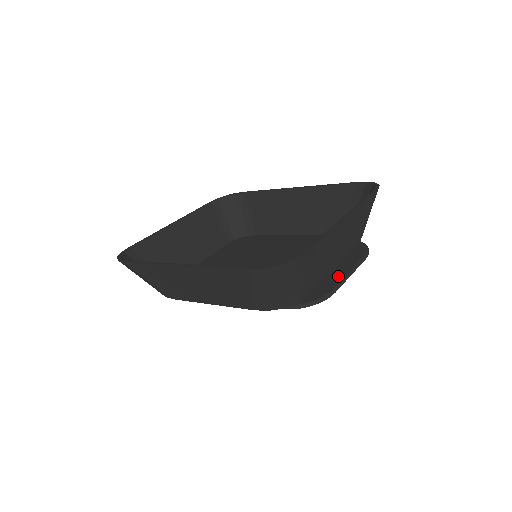
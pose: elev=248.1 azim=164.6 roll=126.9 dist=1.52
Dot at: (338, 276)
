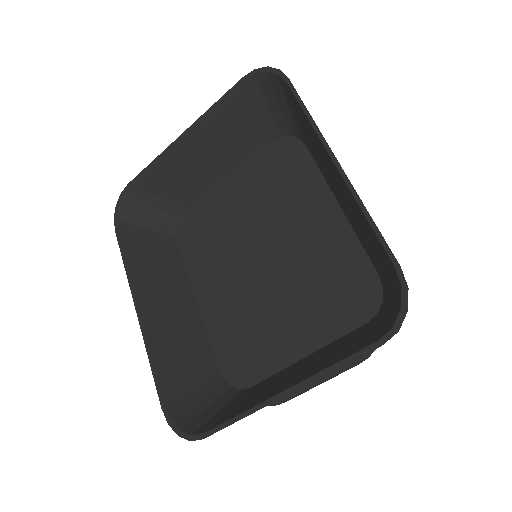
Dot at: occluded
